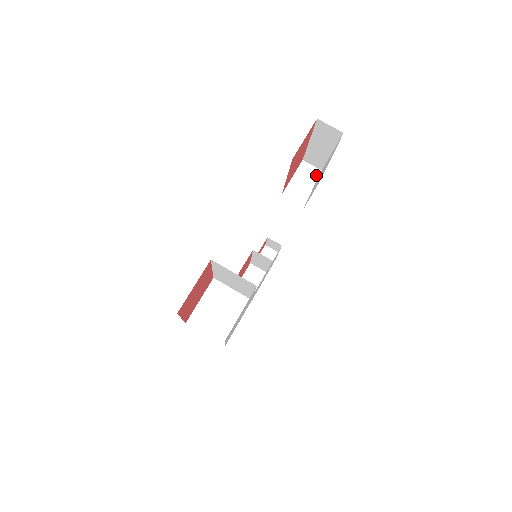
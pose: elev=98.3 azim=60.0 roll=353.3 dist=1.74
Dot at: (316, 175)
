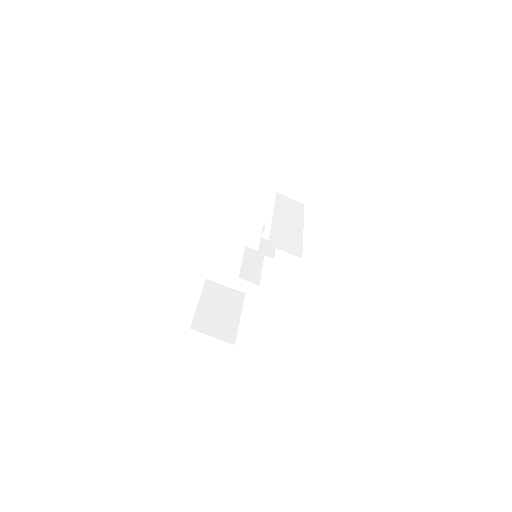
Dot at: (318, 164)
